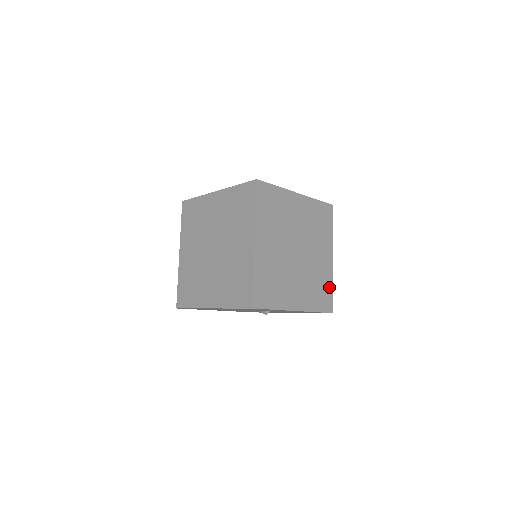
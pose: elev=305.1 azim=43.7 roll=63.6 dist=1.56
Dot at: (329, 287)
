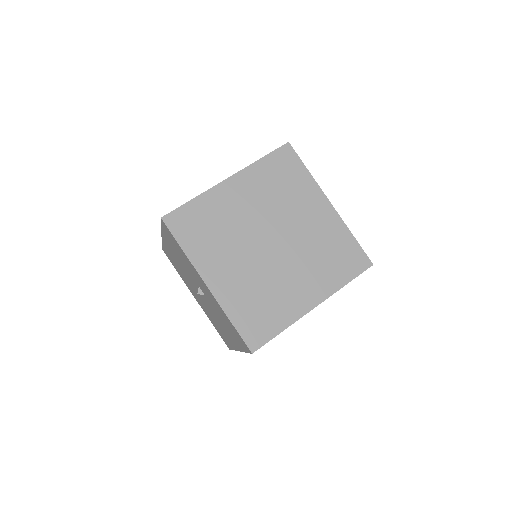
Dot at: (277, 324)
